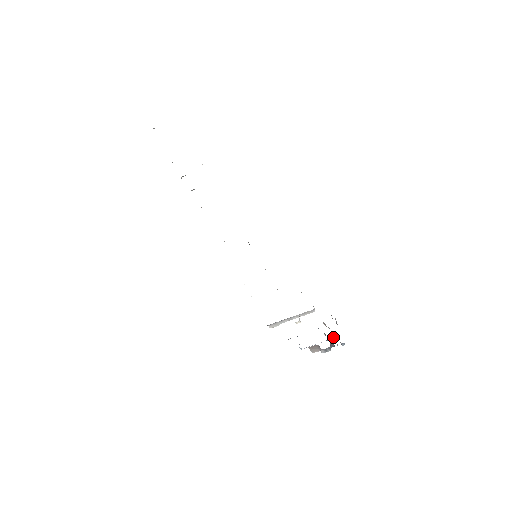
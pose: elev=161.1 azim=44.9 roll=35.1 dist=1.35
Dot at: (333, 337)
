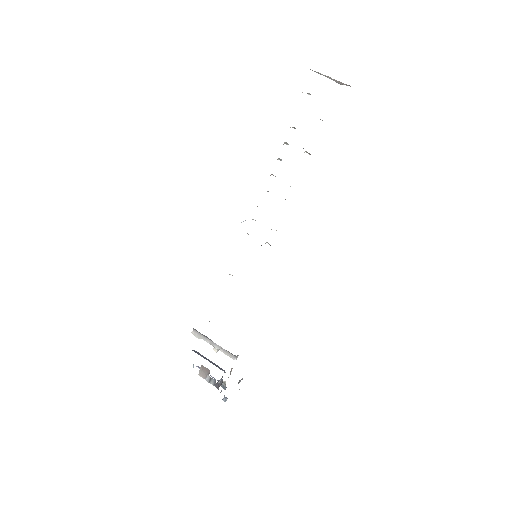
Dot at: occluded
